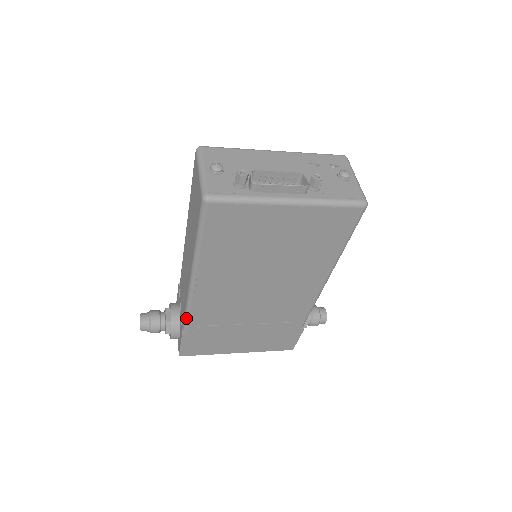
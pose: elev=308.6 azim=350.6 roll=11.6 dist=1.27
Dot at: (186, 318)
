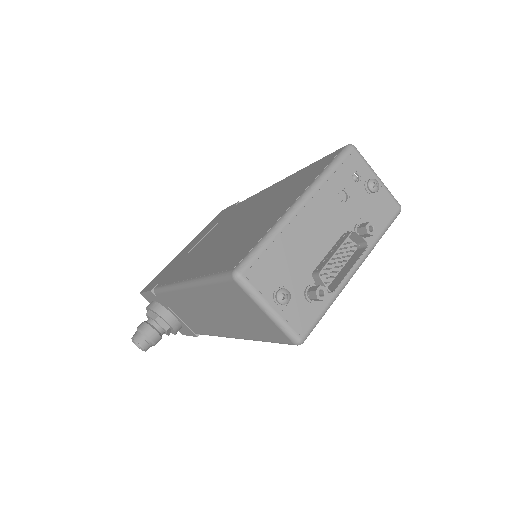
Dot at: occluded
